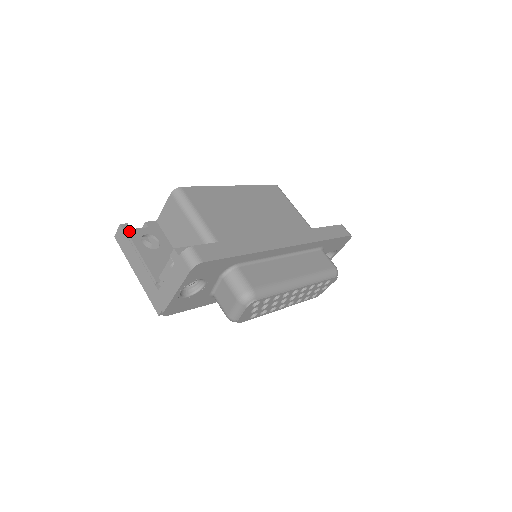
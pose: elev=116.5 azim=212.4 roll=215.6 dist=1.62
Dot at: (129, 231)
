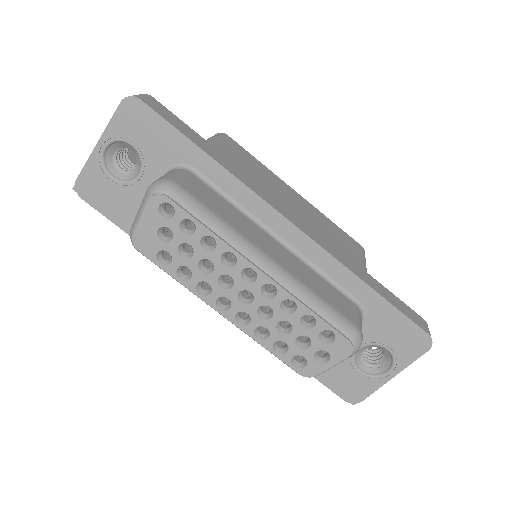
Dot at: occluded
